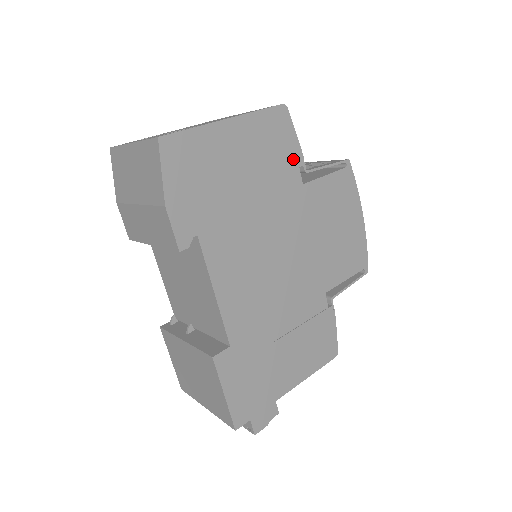
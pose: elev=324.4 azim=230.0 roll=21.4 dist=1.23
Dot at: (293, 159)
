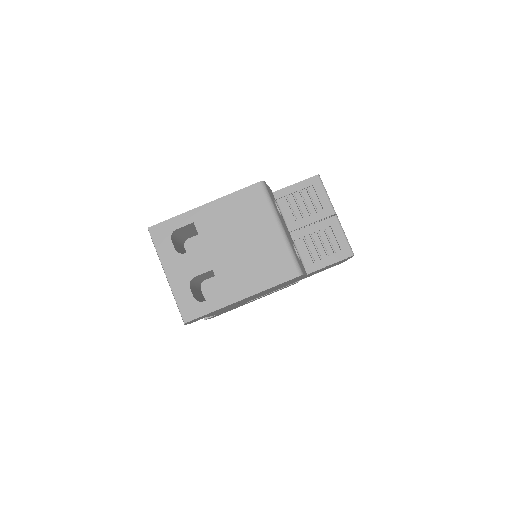
Dot at: occluded
